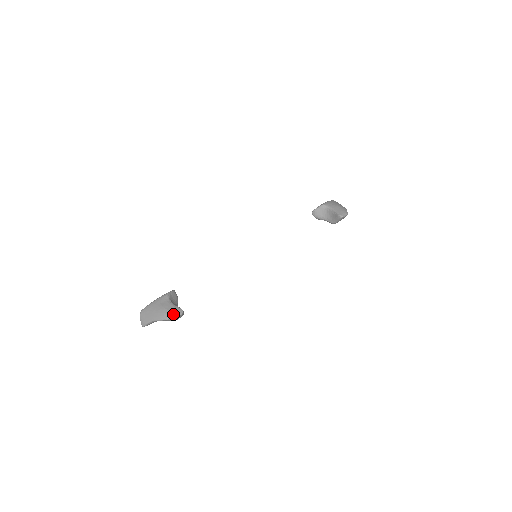
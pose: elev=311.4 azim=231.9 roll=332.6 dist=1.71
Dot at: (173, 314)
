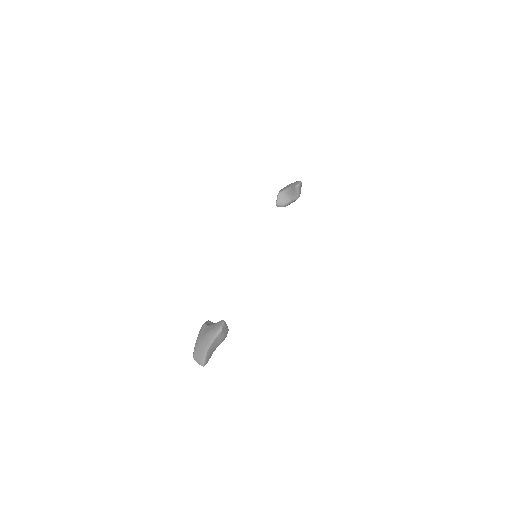
Dot at: (217, 328)
